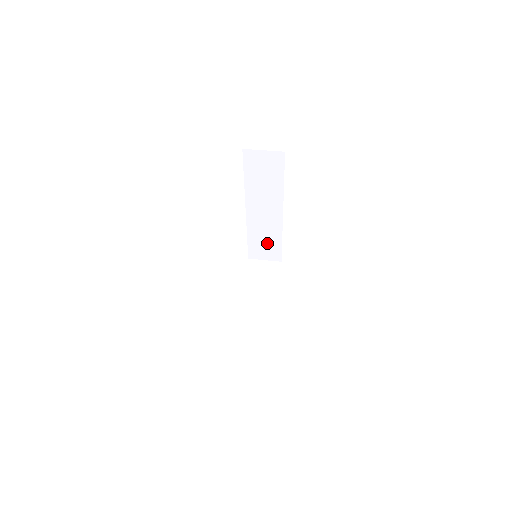
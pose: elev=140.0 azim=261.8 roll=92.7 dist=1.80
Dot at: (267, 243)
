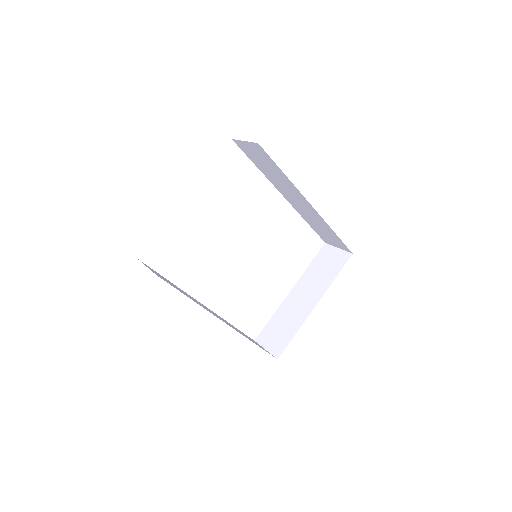
Dot at: (326, 232)
